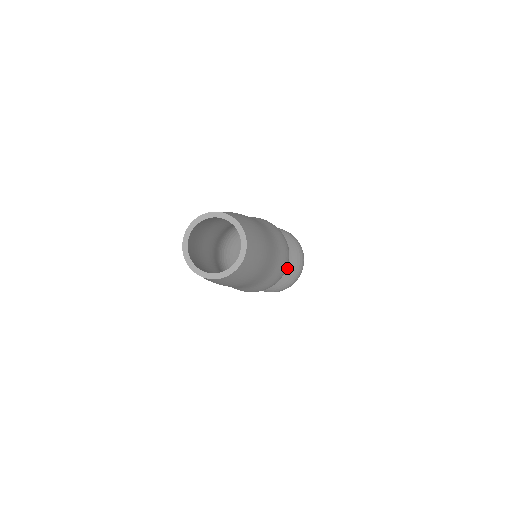
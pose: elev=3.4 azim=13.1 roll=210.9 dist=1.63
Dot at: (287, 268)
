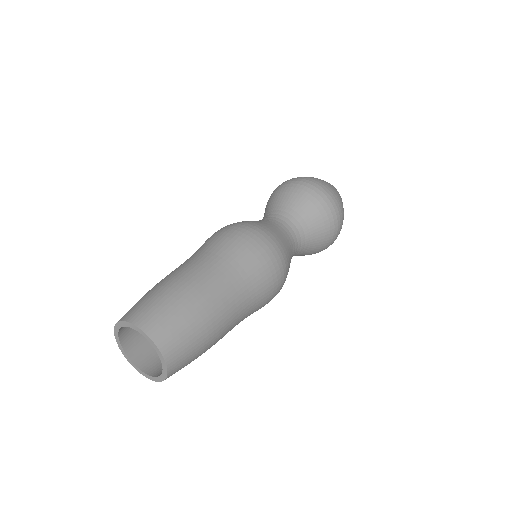
Dot at: occluded
